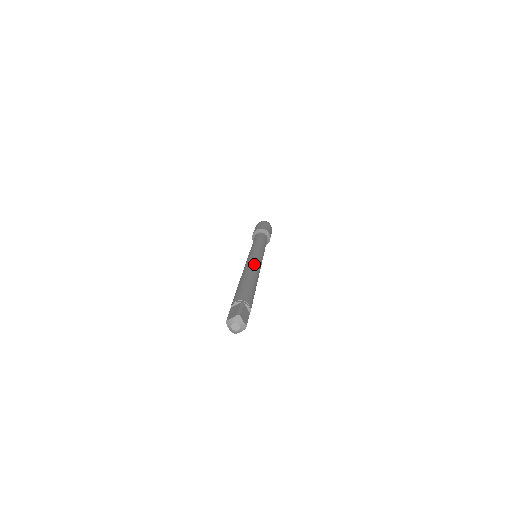
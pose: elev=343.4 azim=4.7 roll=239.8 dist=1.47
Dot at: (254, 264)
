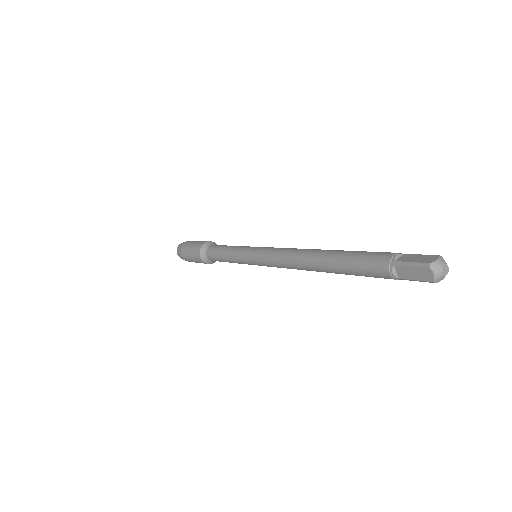
Dot at: occluded
